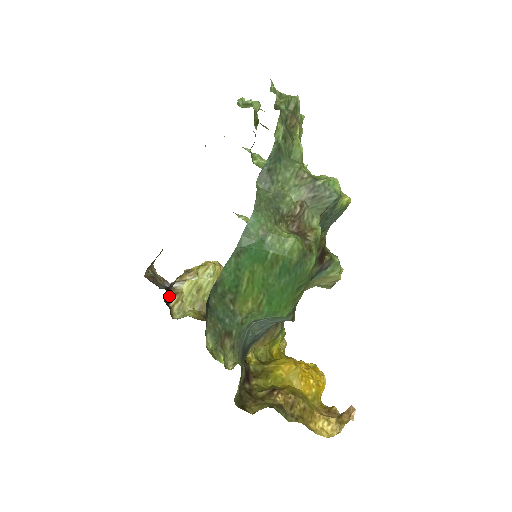
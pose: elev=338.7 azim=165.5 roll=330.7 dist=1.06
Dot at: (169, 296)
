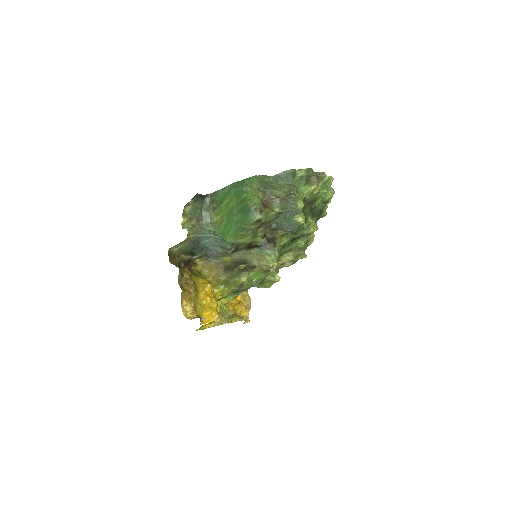
Dot at: occluded
